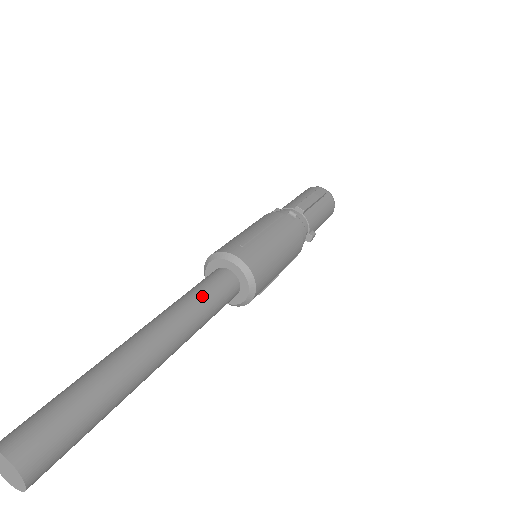
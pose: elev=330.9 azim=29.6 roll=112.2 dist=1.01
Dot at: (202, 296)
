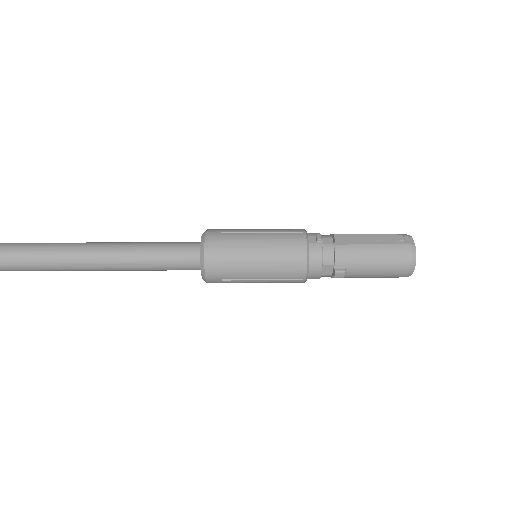
Dot at: (158, 246)
